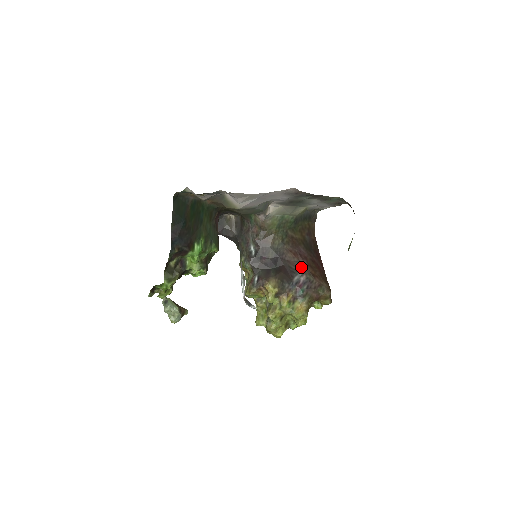
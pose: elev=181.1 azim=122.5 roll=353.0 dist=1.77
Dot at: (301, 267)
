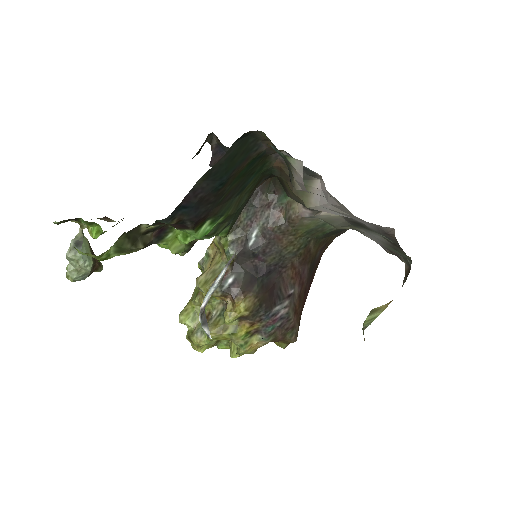
Dot at: (291, 295)
